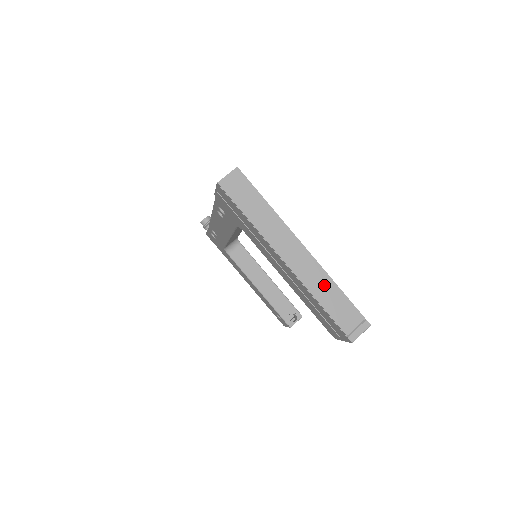
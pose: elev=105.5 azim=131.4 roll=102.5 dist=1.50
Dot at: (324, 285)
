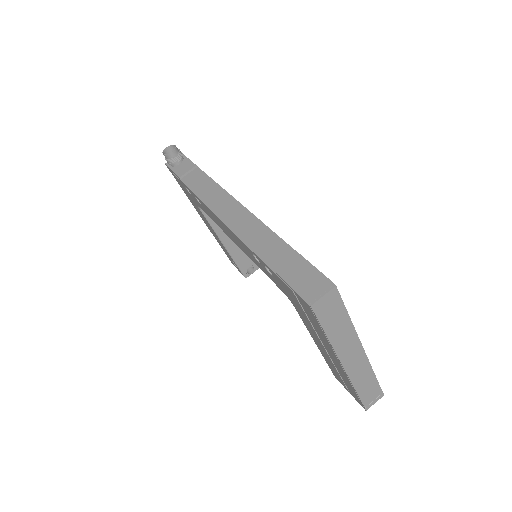
Dot at: (365, 377)
